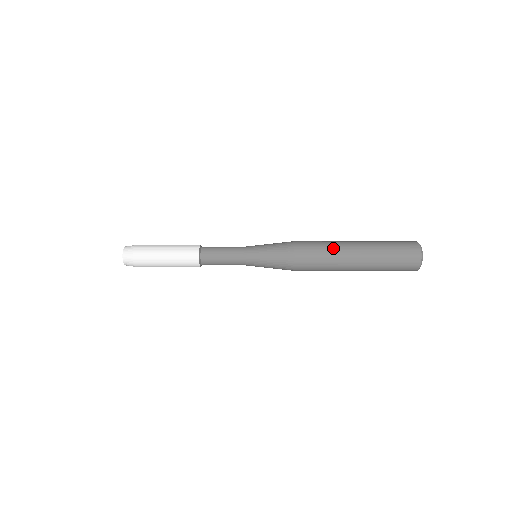
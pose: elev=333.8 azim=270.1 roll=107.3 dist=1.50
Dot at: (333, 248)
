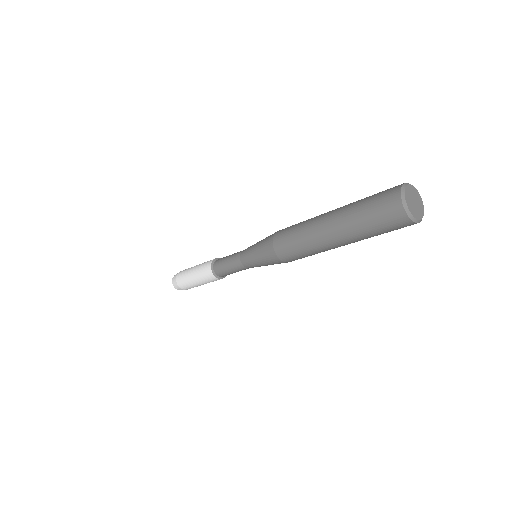
Dot at: (308, 220)
